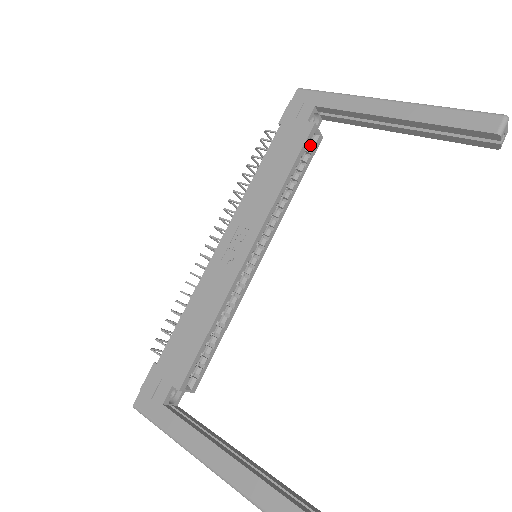
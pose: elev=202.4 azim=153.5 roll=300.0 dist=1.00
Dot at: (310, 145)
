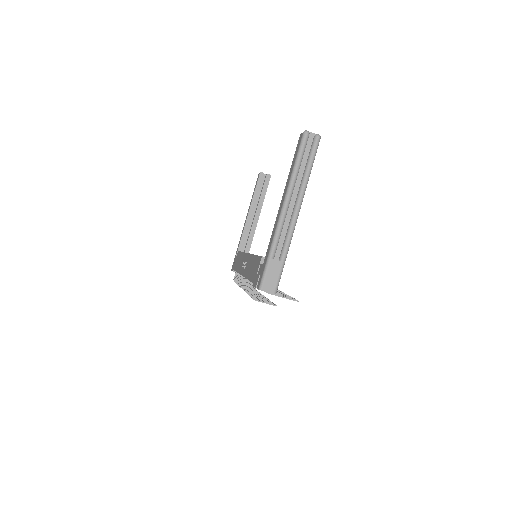
Dot at: occluded
